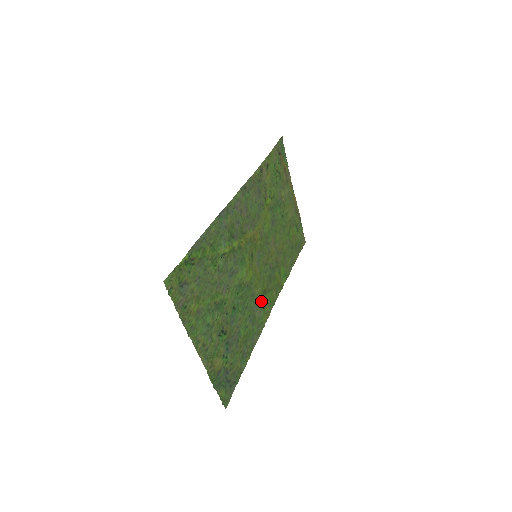
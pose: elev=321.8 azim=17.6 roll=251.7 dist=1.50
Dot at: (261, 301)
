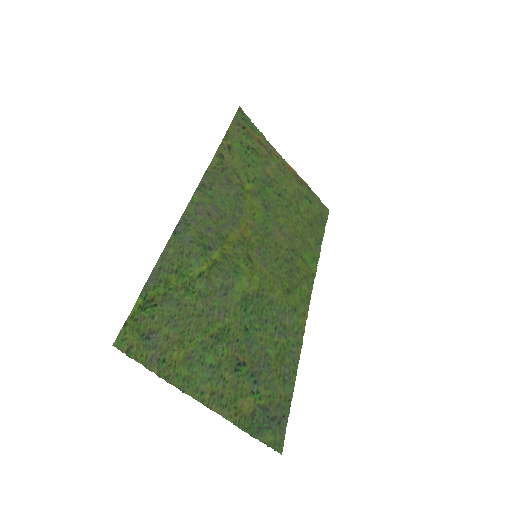
Dot at: (287, 304)
